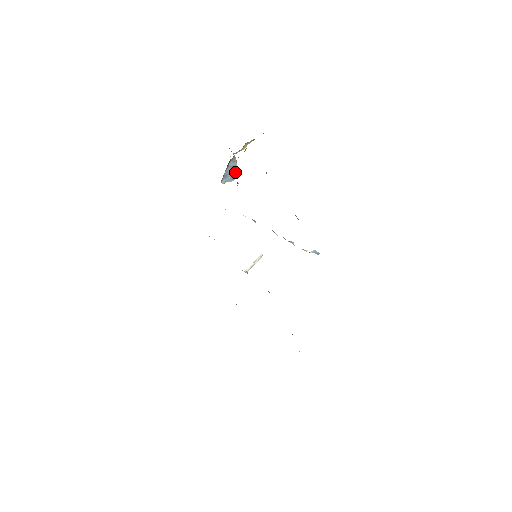
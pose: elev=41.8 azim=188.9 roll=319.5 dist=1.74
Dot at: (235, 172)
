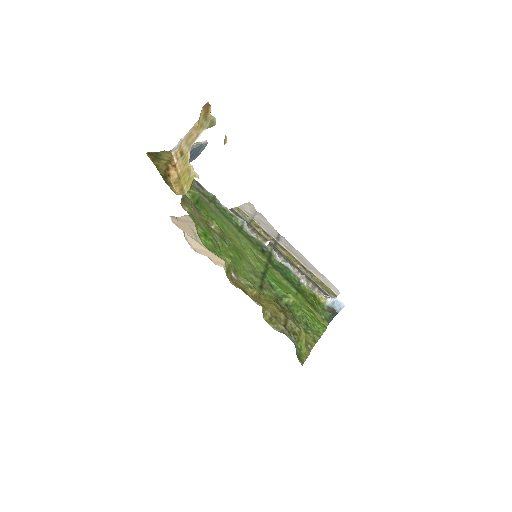
Dot at: (198, 148)
